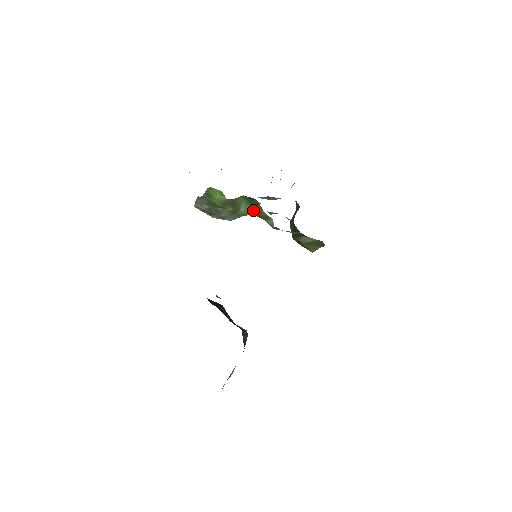
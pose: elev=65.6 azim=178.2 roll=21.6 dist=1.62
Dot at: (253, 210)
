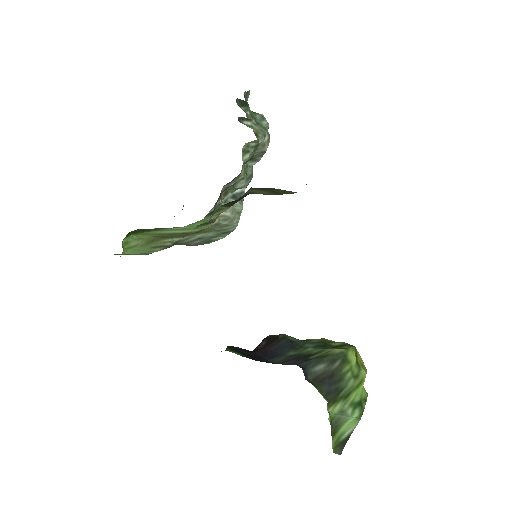
Dot at: (174, 227)
